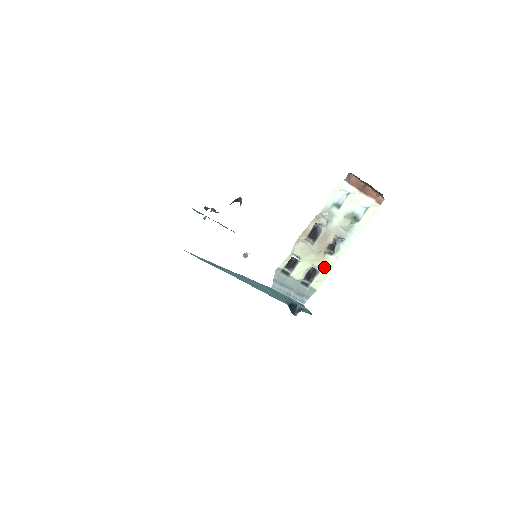
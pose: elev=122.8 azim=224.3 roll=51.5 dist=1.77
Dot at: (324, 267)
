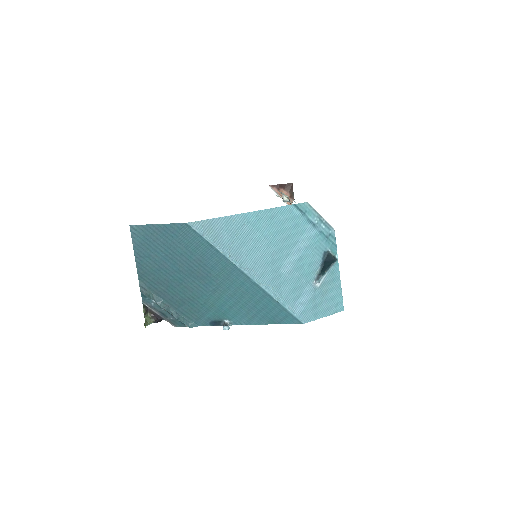
Dot at: occluded
